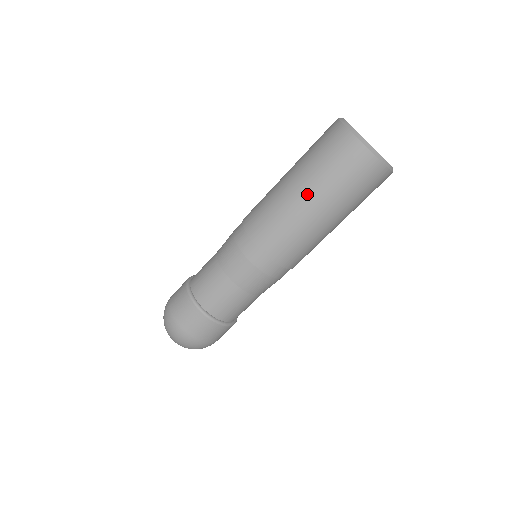
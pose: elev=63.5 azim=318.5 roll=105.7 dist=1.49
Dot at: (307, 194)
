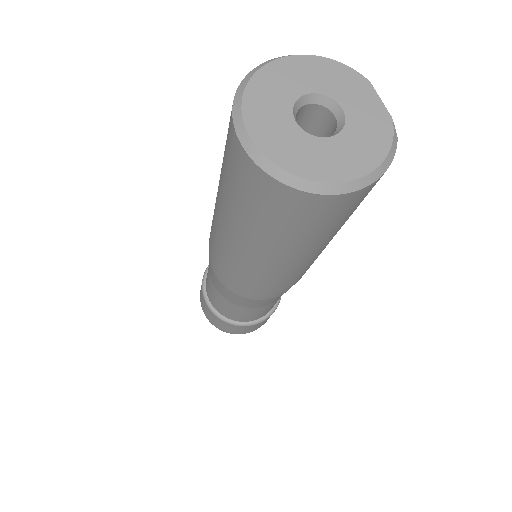
Dot at: (254, 247)
